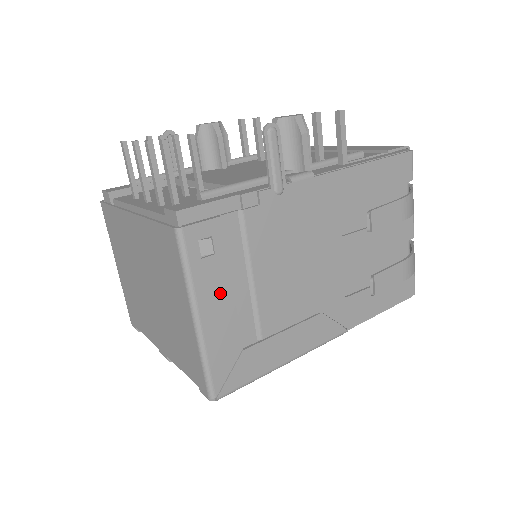
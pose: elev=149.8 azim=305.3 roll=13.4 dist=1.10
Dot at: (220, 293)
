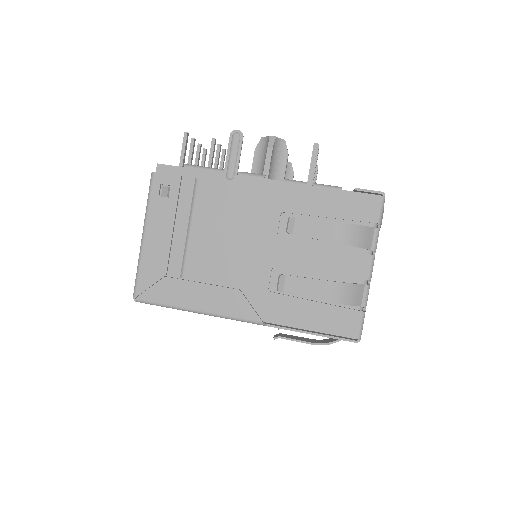
Dot at: (163, 226)
